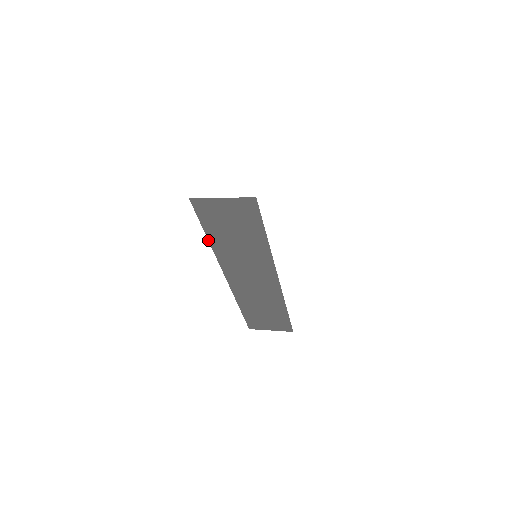
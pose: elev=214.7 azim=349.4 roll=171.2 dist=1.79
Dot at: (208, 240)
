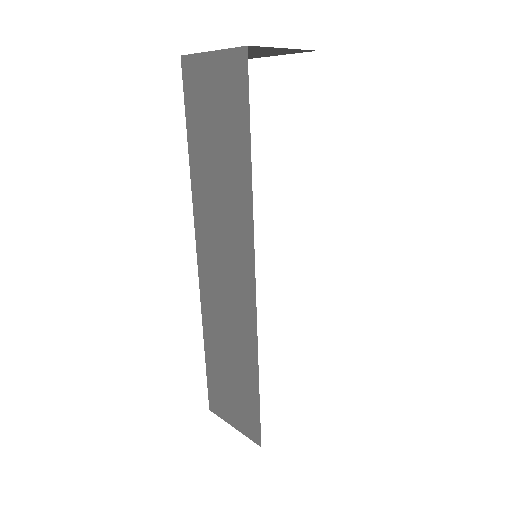
Dot at: (189, 158)
